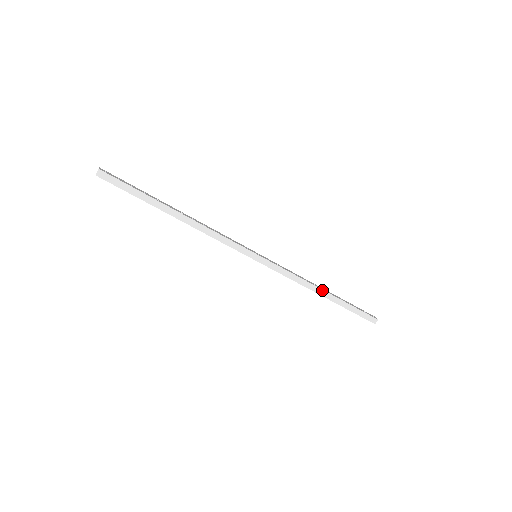
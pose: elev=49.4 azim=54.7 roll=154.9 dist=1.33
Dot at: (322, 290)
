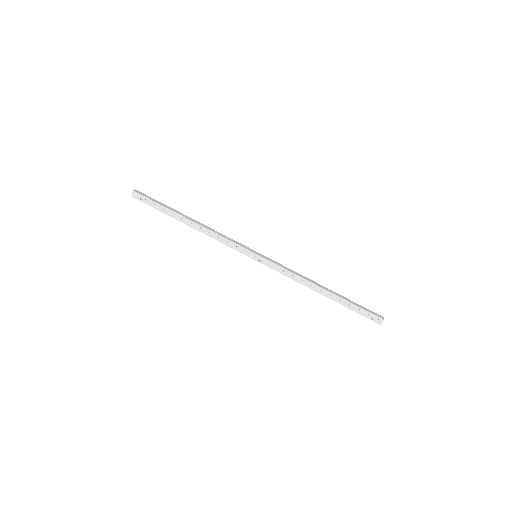
Dot at: (320, 285)
